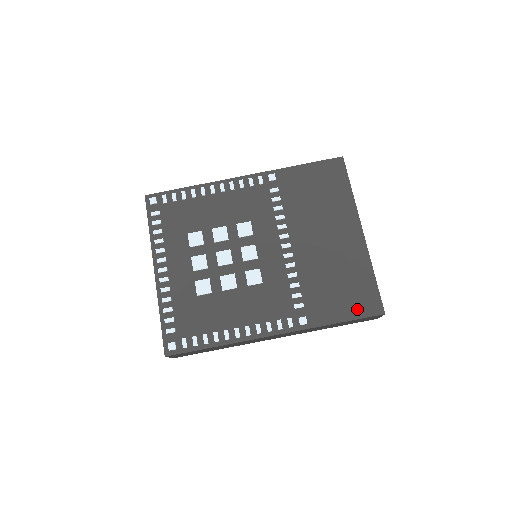
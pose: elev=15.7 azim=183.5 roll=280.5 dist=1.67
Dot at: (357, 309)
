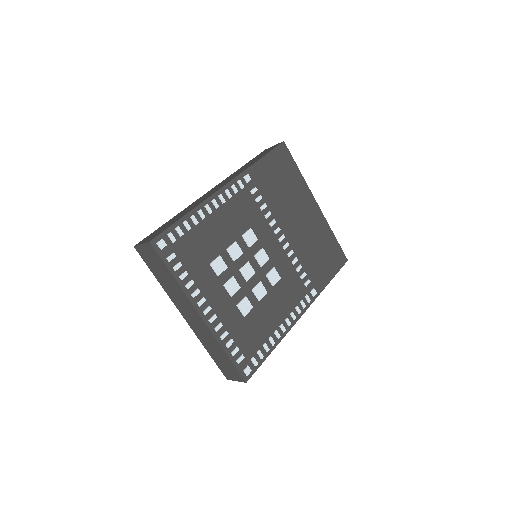
Dot at: (335, 265)
